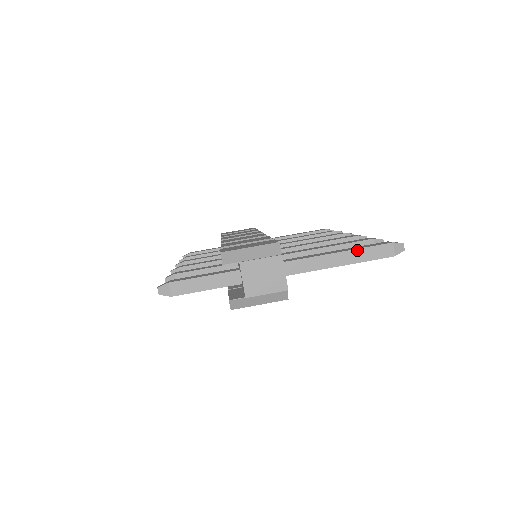
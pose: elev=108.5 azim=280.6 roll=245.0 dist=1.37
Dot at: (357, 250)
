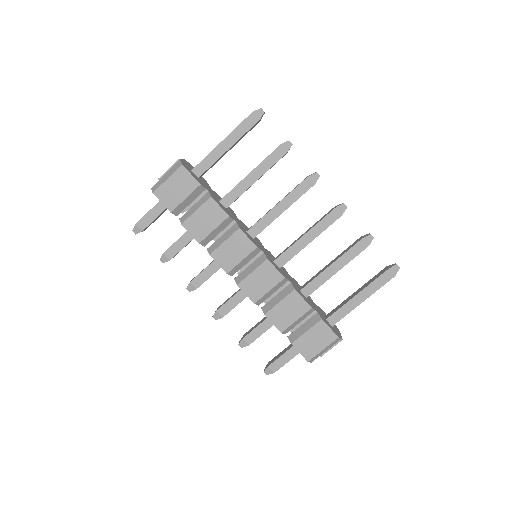
Dot at: occluded
